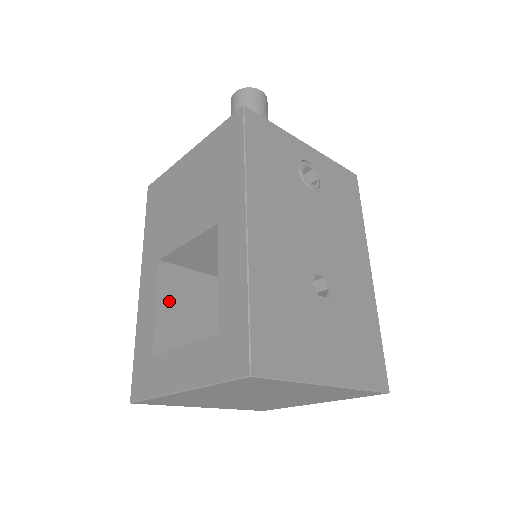
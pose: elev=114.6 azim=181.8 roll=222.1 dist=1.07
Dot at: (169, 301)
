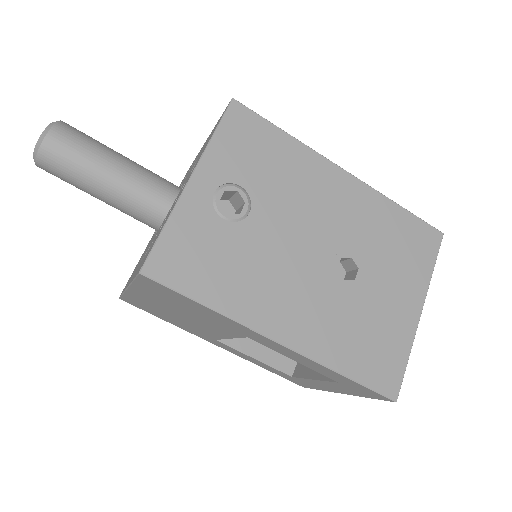
Dot at: (253, 343)
